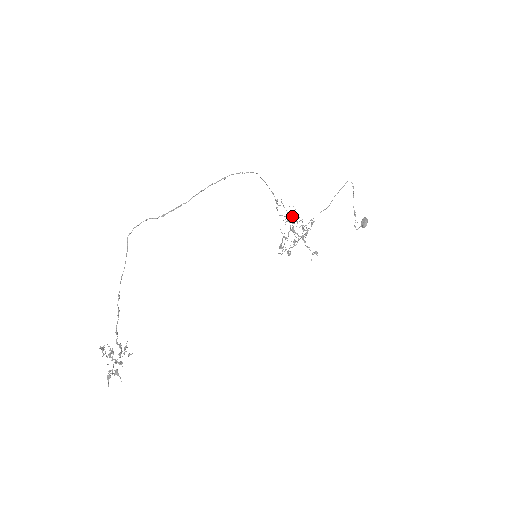
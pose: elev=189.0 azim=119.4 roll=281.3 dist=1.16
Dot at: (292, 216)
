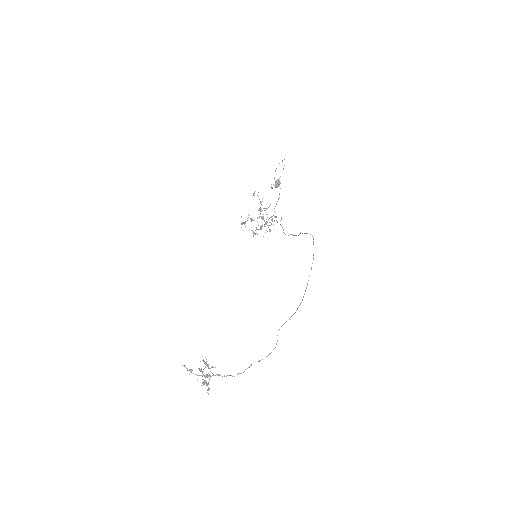
Dot at: (265, 208)
